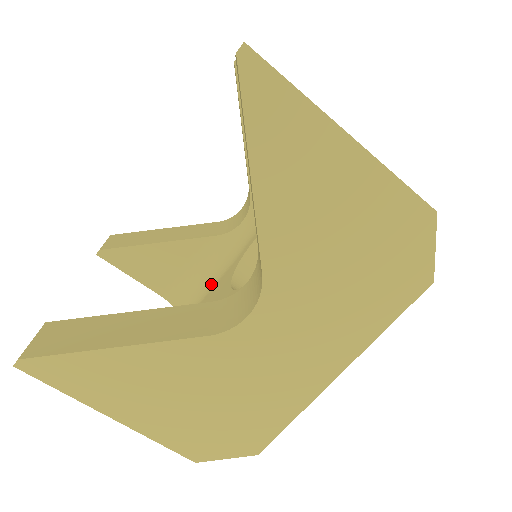
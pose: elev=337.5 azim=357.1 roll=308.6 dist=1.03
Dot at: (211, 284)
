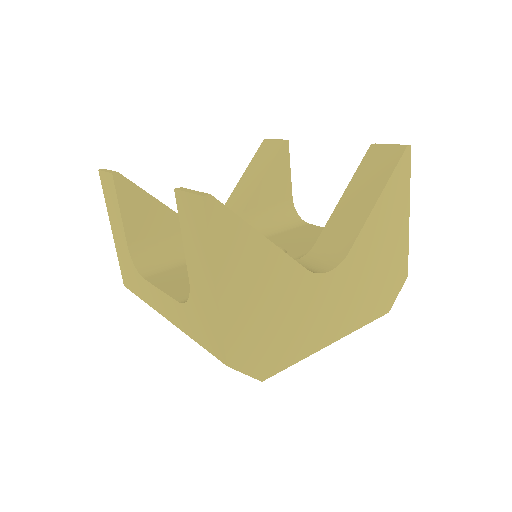
Dot at: (184, 260)
